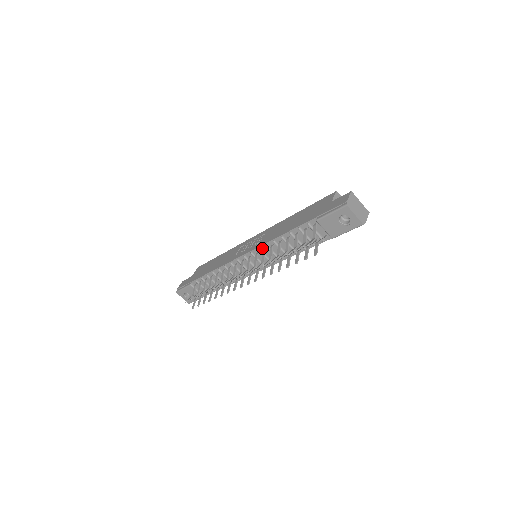
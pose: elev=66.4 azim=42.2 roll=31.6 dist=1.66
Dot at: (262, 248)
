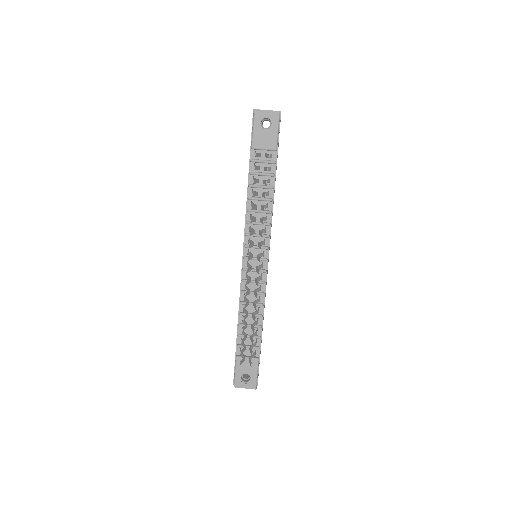
Dot at: (247, 231)
